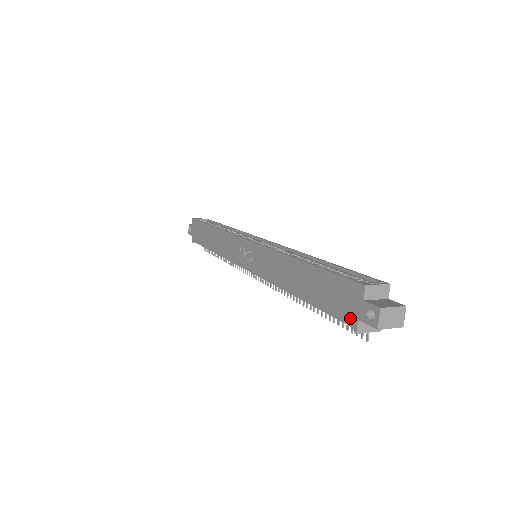
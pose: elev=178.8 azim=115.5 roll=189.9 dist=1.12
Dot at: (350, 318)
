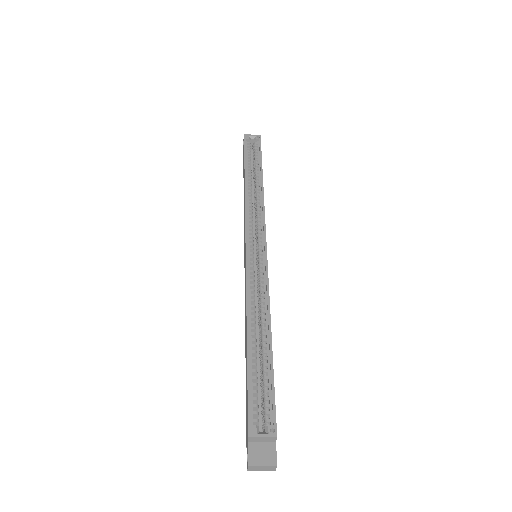
Dot at: (246, 434)
